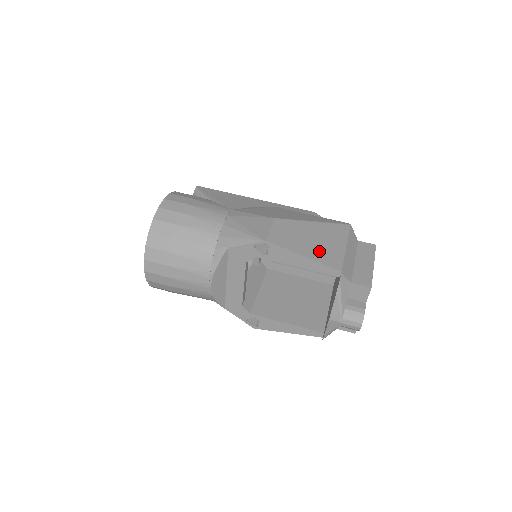
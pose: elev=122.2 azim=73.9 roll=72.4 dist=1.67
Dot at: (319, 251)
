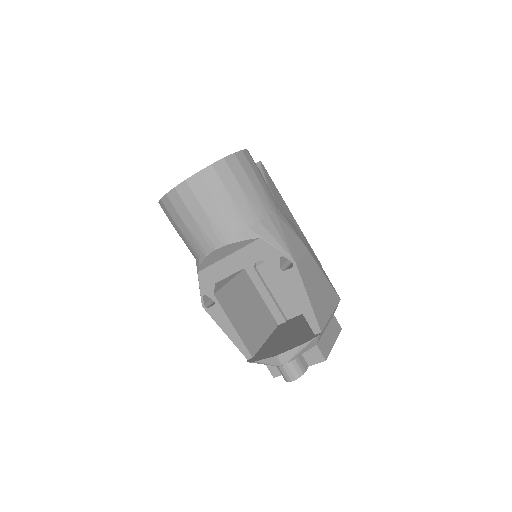
Dot at: (318, 303)
